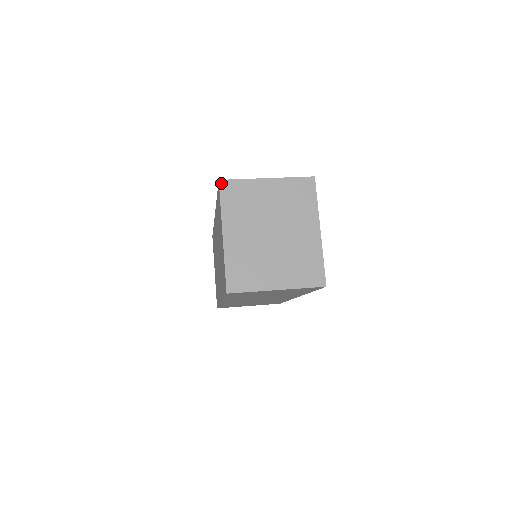
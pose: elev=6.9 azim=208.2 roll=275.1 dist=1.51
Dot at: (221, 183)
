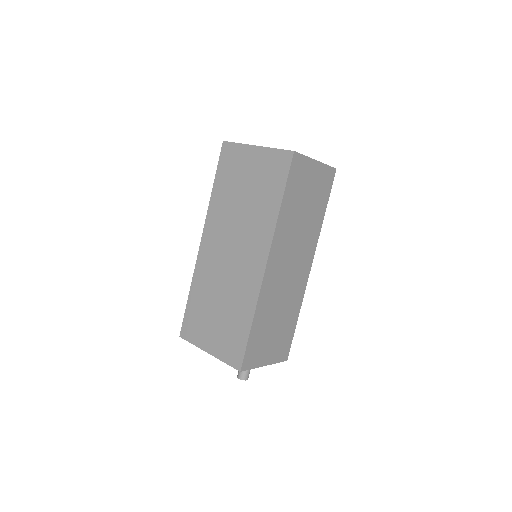
Dot at: (226, 141)
